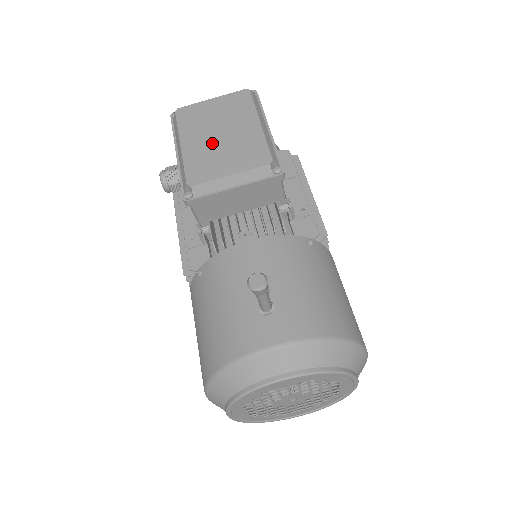
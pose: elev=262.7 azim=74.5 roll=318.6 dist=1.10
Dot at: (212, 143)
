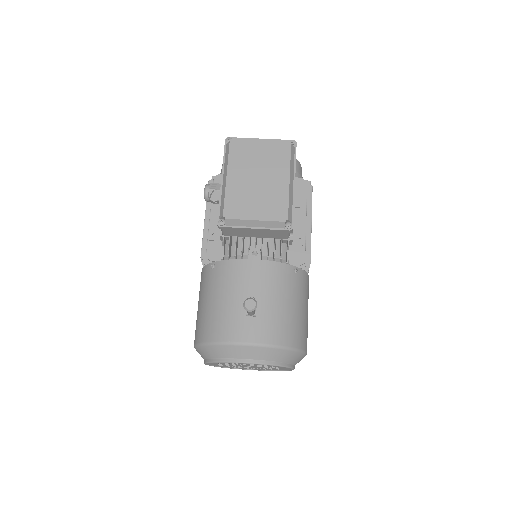
Dot at: (250, 185)
